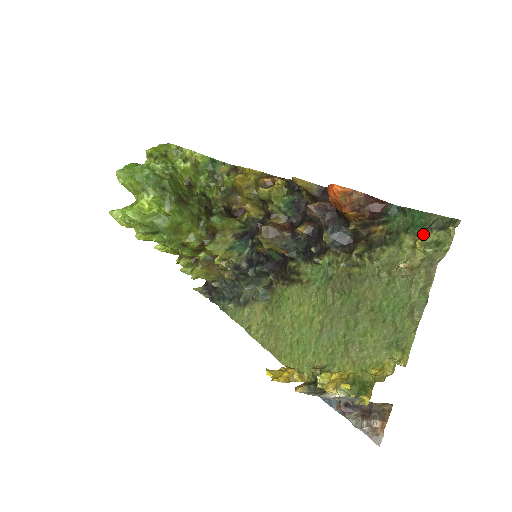
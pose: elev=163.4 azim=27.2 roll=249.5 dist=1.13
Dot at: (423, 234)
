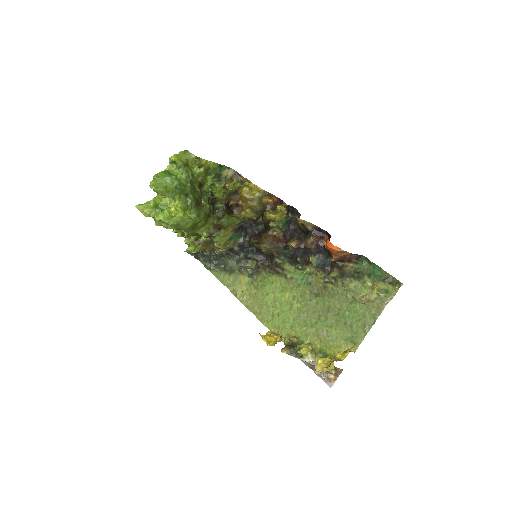
Dot at: (379, 283)
